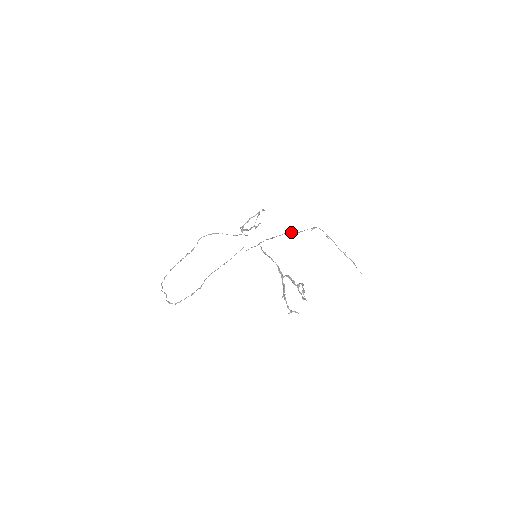
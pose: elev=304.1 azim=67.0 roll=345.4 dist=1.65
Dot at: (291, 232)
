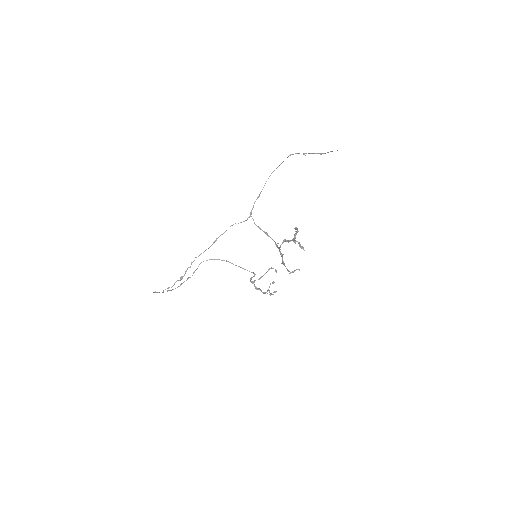
Dot at: (273, 171)
